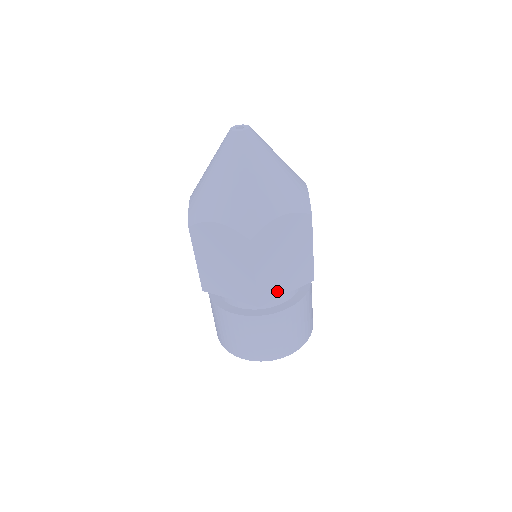
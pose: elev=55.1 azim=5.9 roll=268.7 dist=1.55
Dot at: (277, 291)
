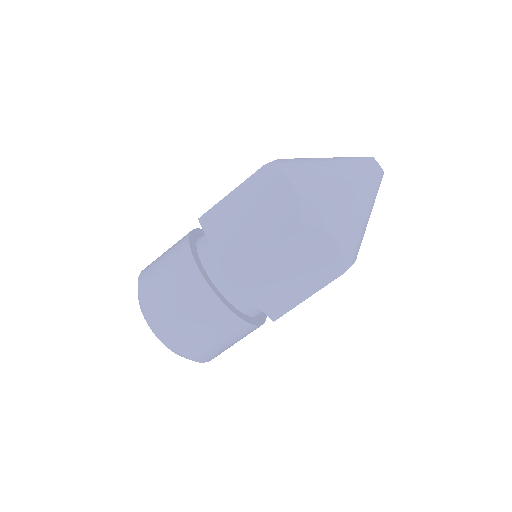
Dot at: occluded
